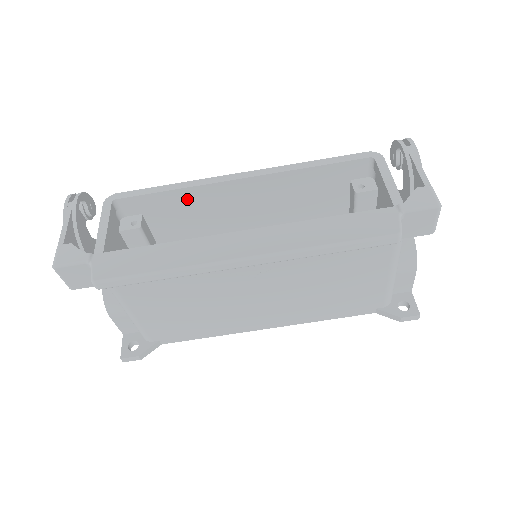
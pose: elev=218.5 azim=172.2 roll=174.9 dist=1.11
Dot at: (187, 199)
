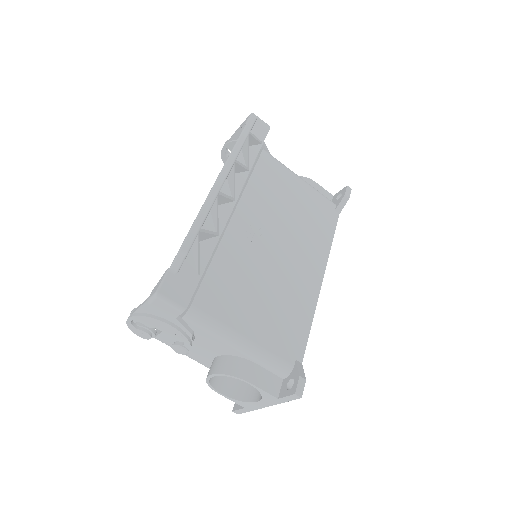
Dot at: occluded
